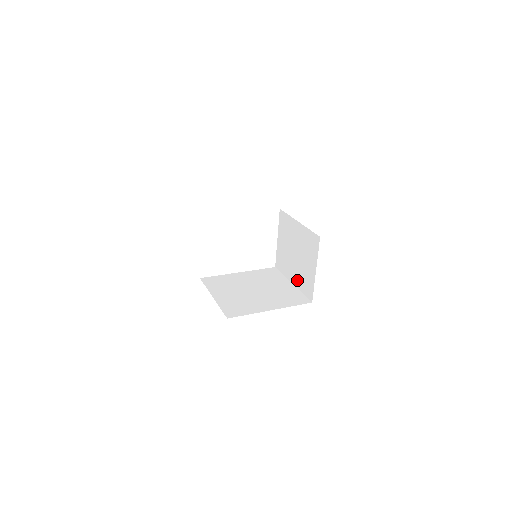
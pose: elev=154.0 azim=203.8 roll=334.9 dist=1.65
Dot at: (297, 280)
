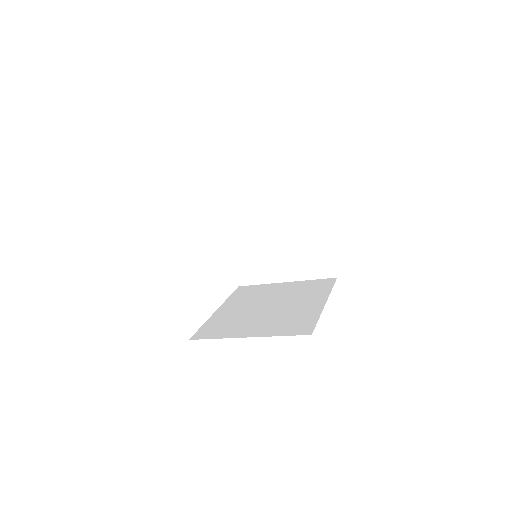
Dot at: (295, 271)
